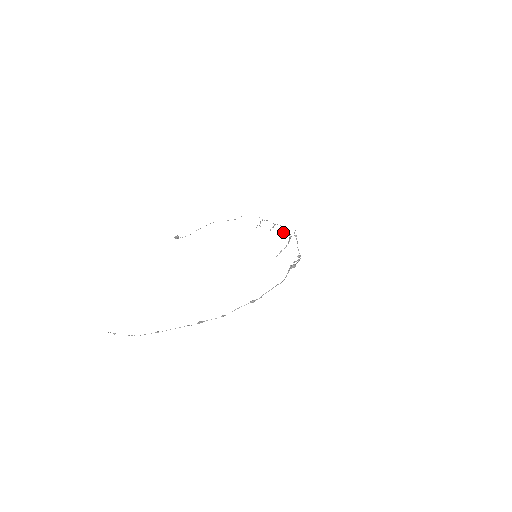
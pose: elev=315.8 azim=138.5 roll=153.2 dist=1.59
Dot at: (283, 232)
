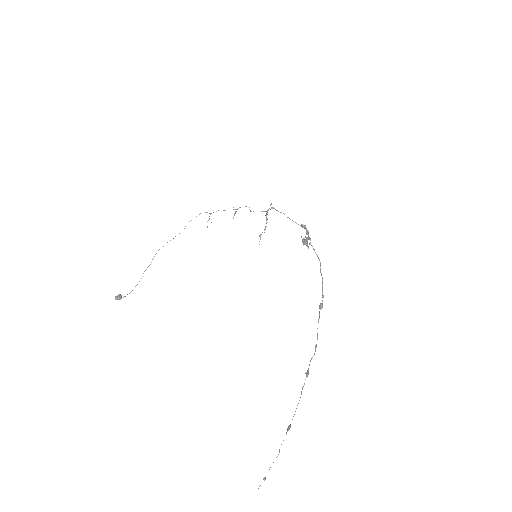
Dot at: occluded
